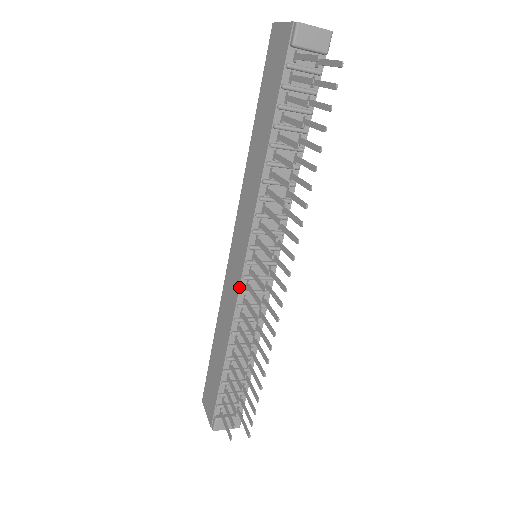
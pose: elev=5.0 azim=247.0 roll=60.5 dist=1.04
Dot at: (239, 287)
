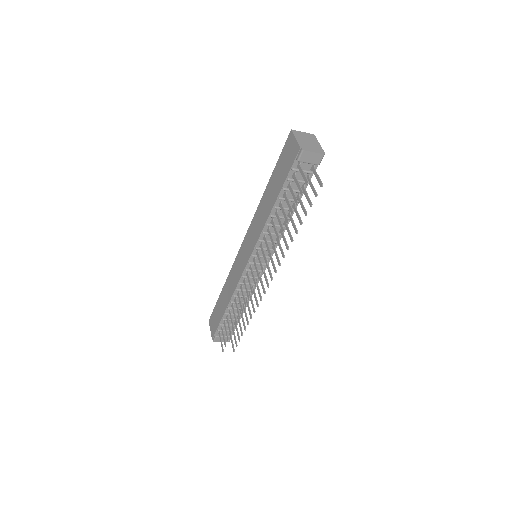
Dot at: (242, 274)
